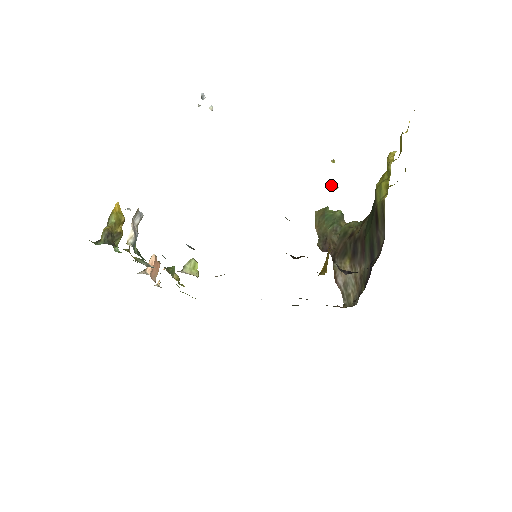
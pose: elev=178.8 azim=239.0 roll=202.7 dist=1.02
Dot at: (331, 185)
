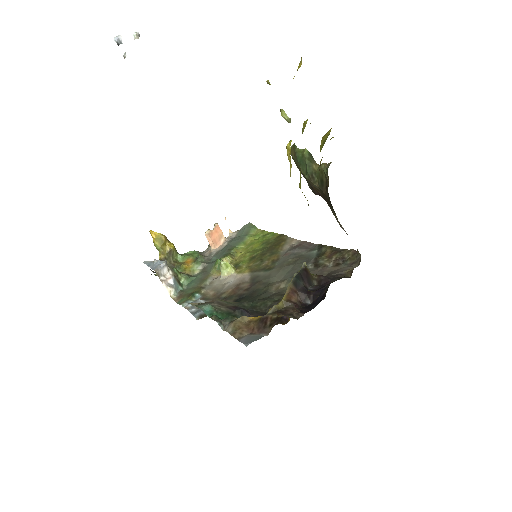
Dot at: occluded
